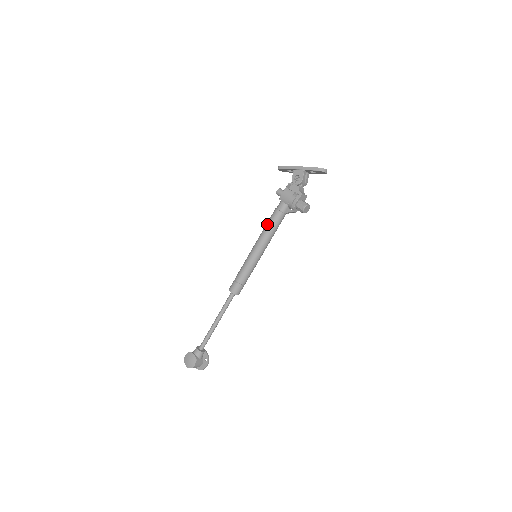
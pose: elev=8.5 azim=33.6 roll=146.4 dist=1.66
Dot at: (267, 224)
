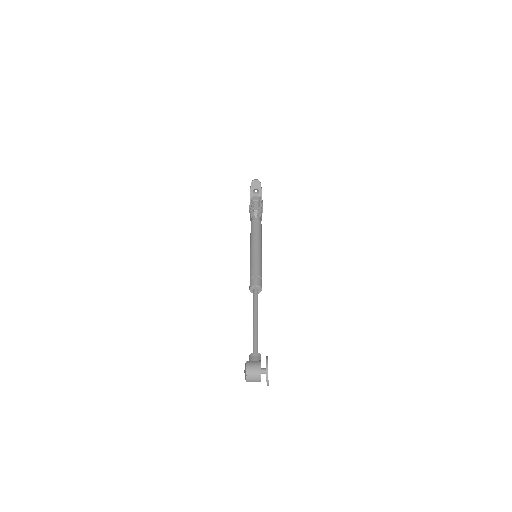
Dot at: occluded
